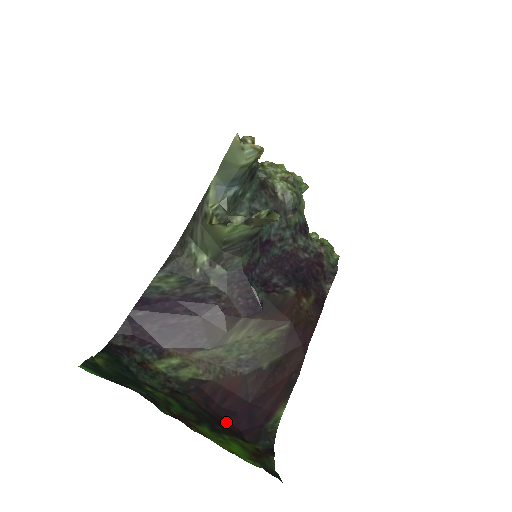
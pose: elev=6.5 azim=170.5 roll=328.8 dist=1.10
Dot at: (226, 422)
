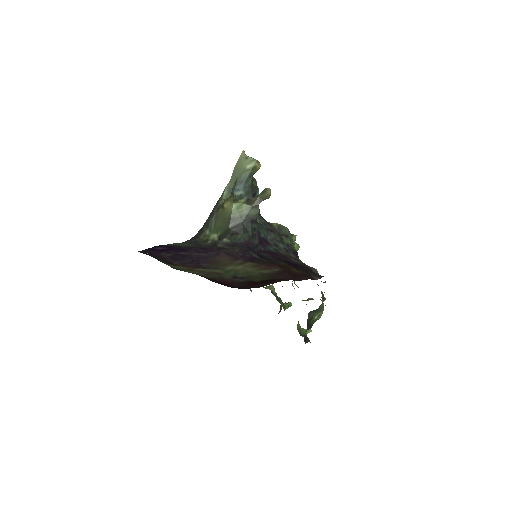
Dot at: occluded
